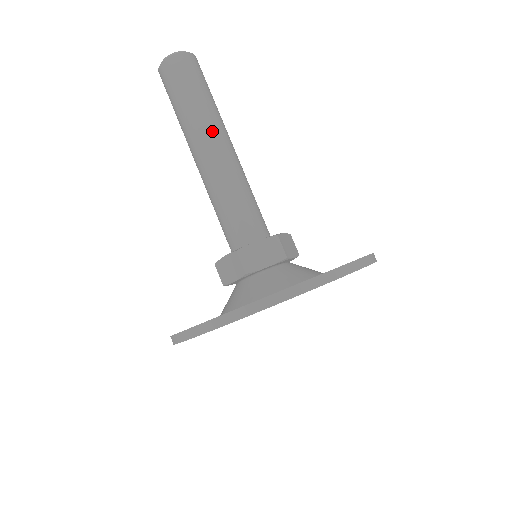
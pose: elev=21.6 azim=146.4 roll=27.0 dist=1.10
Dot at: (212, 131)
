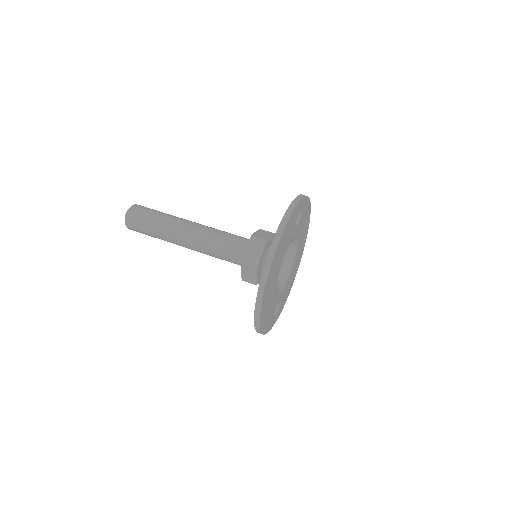
Dot at: (174, 239)
